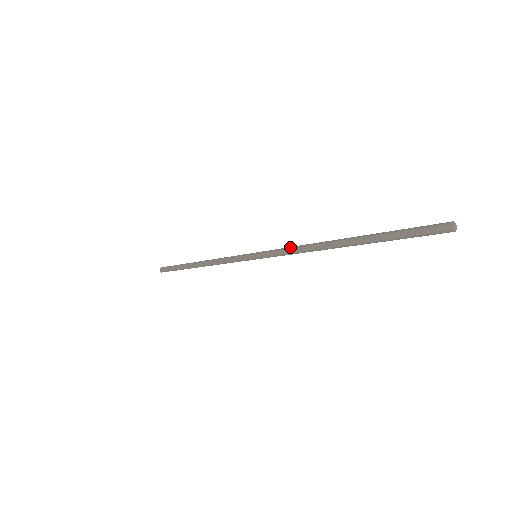
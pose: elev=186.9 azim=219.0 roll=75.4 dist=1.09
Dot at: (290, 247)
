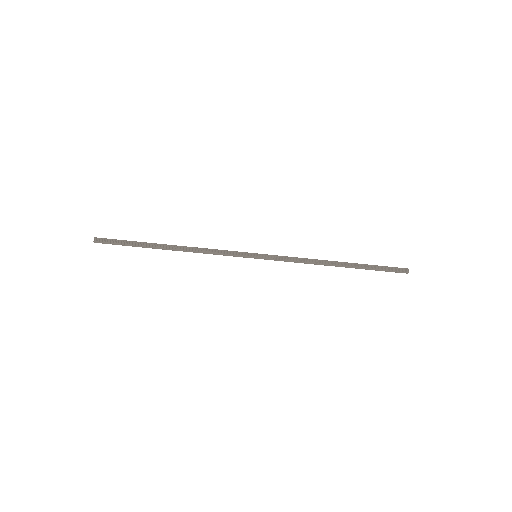
Dot at: (296, 257)
